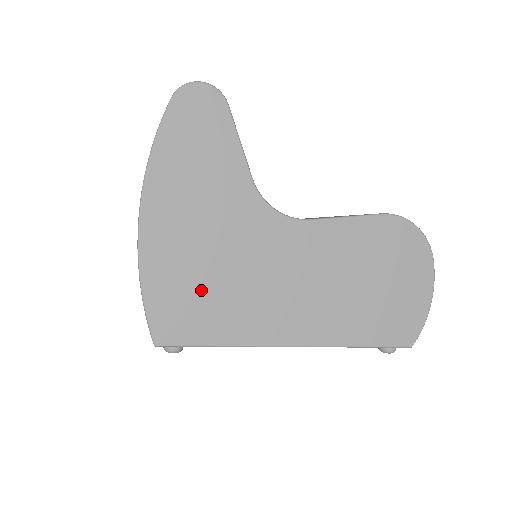
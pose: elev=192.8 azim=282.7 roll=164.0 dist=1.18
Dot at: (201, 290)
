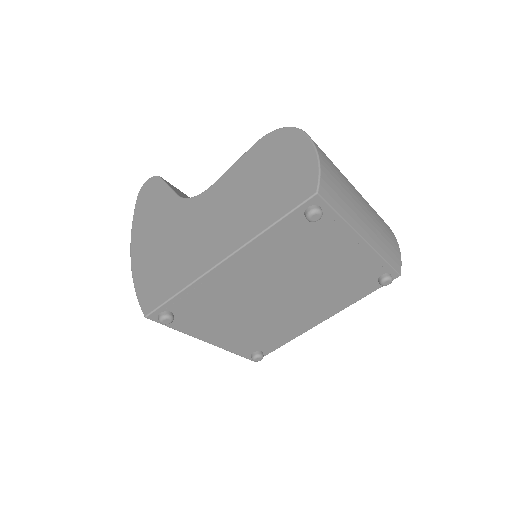
Dot at: (163, 268)
